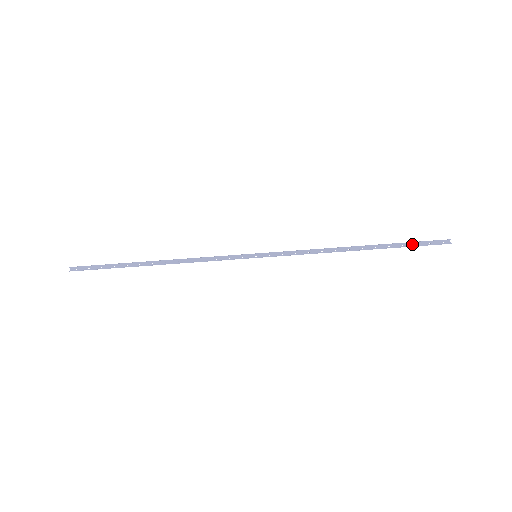
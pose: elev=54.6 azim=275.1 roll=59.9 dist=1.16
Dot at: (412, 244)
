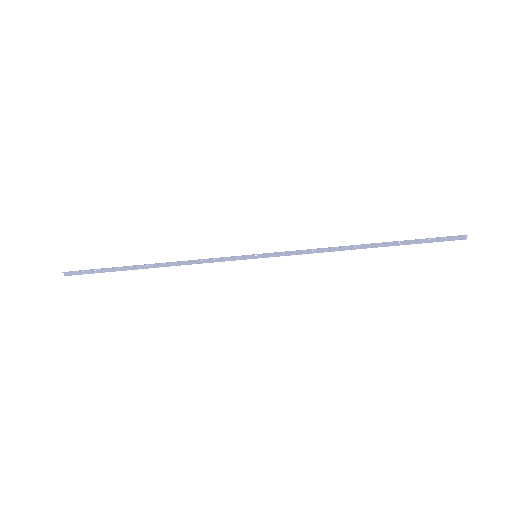
Dot at: (425, 240)
